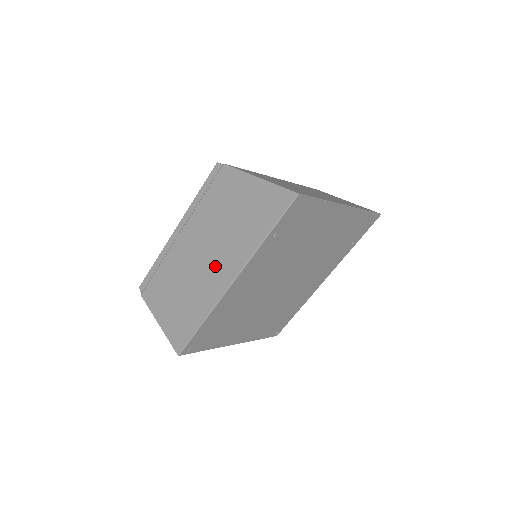
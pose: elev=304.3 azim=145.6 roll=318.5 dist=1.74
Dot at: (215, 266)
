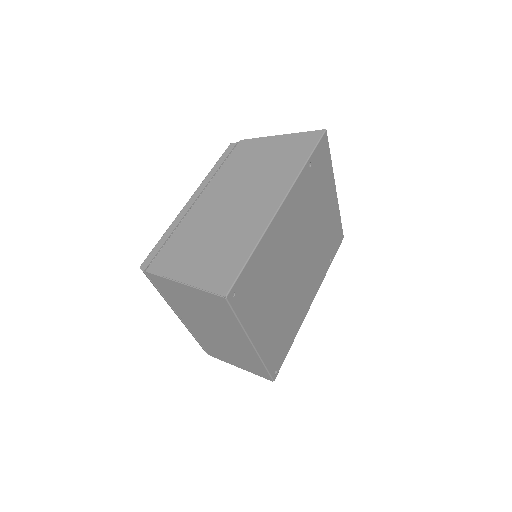
Dot at: (255, 200)
